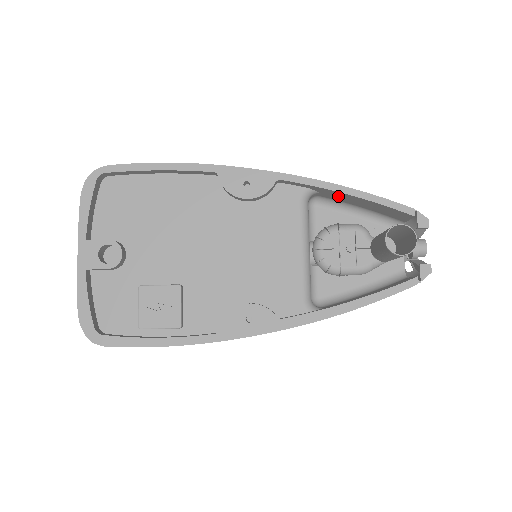
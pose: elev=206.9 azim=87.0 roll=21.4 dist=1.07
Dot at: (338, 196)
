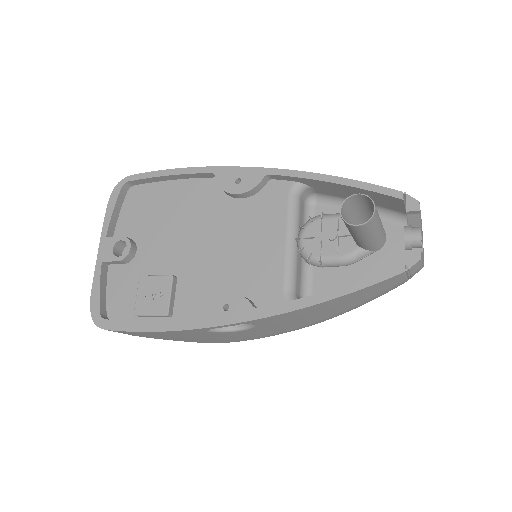
Dot at: (329, 188)
